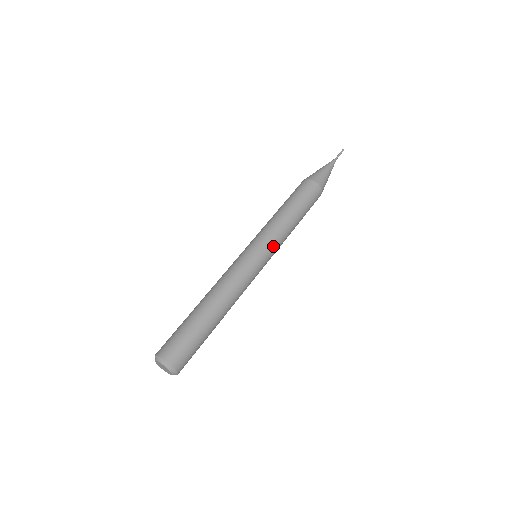
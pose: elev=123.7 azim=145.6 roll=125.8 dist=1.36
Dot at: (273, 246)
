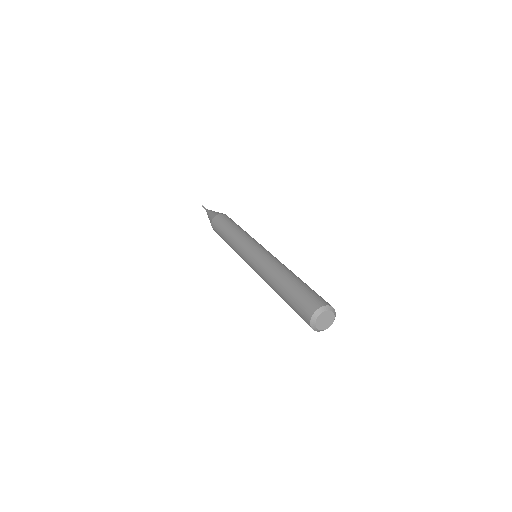
Dot at: occluded
